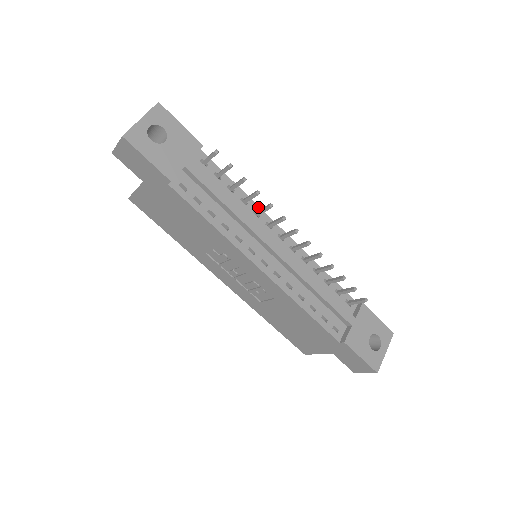
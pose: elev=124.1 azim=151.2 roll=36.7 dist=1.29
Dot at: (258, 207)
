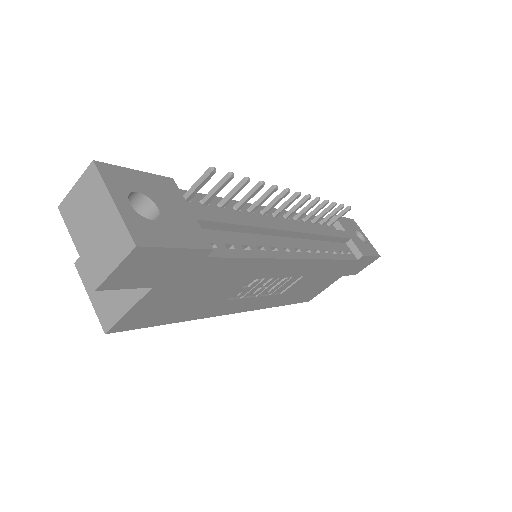
Dot at: occluded
